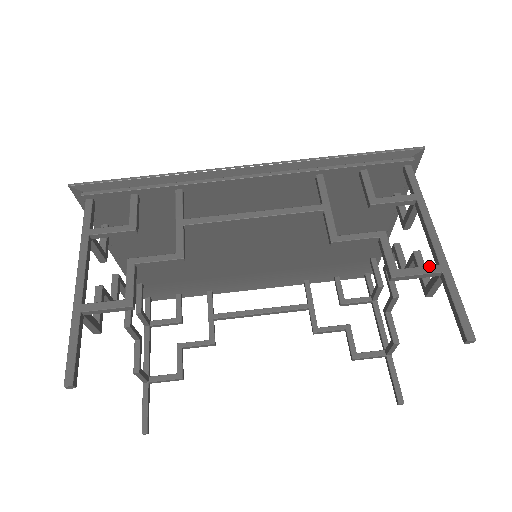
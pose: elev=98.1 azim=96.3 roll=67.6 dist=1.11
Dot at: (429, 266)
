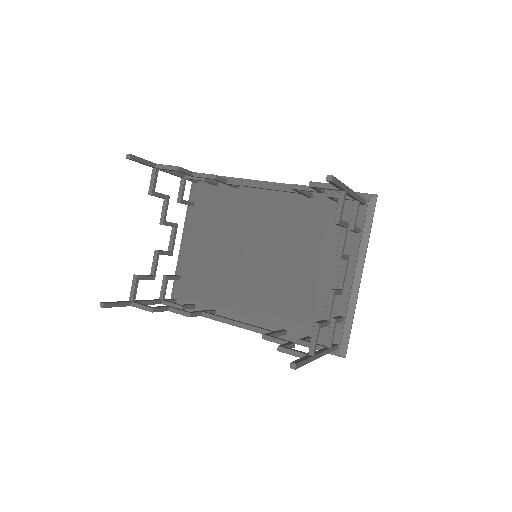
Dot at: occluded
